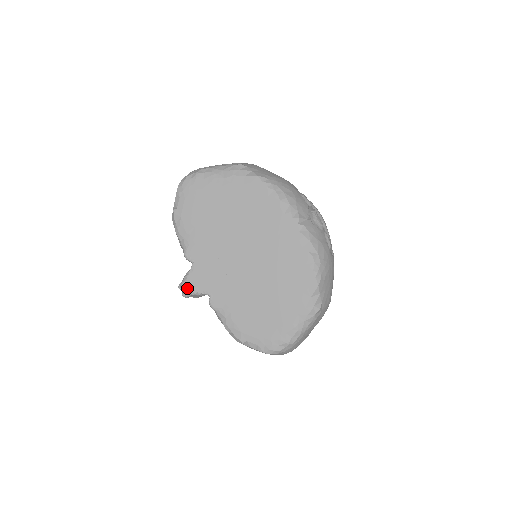
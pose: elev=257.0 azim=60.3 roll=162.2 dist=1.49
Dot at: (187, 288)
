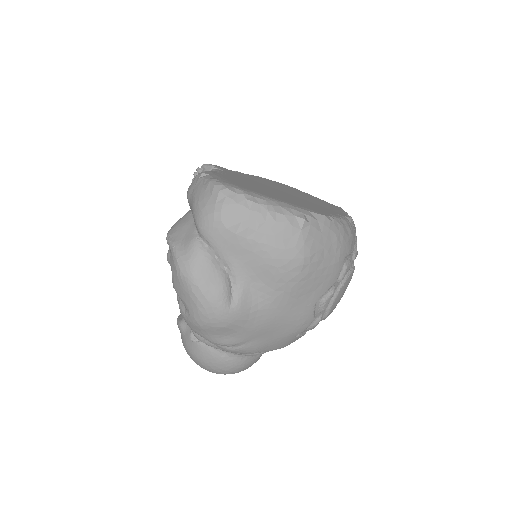
Dot at: occluded
